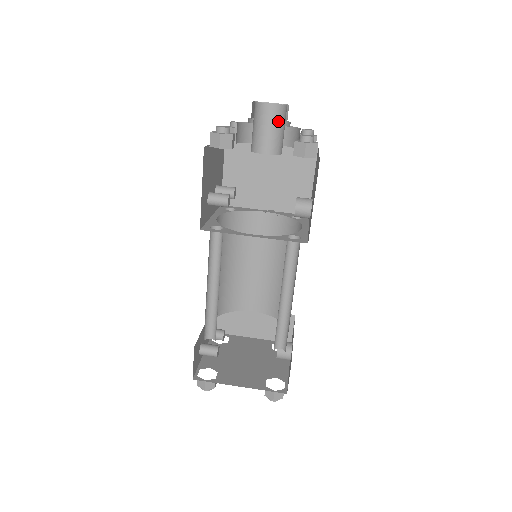
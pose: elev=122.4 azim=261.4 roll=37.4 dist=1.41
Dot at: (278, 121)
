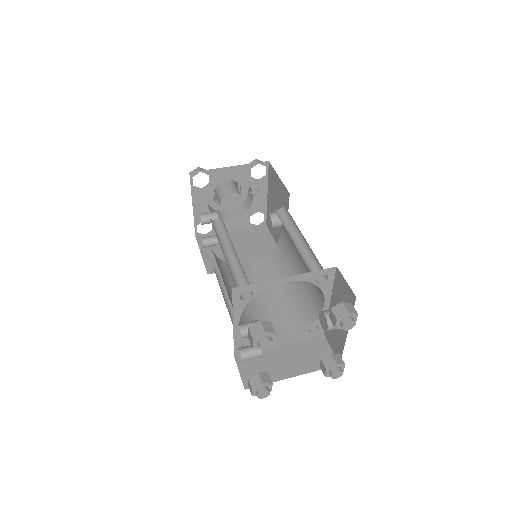
Dot at: (232, 182)
